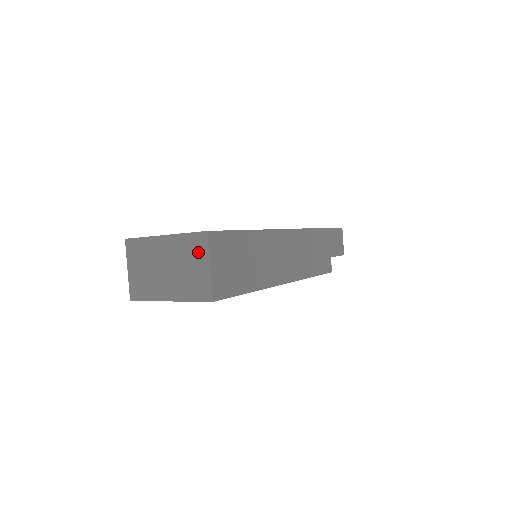
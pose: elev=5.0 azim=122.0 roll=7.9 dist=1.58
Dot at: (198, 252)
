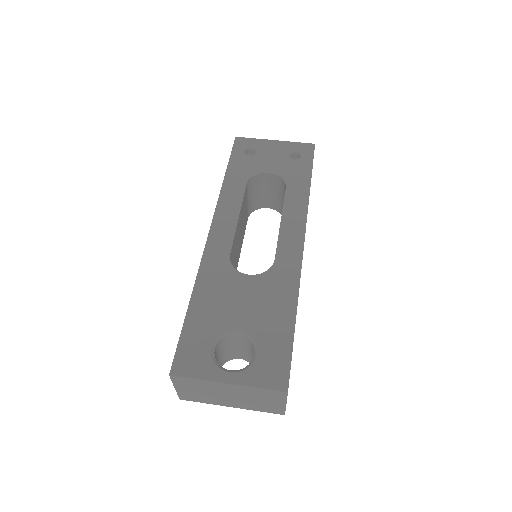
Dot at: (273, 398)
